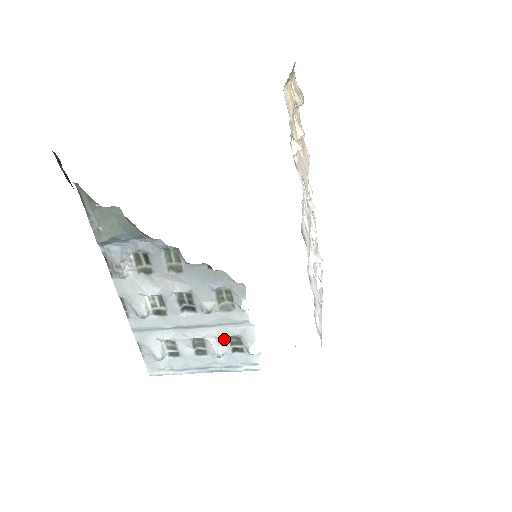
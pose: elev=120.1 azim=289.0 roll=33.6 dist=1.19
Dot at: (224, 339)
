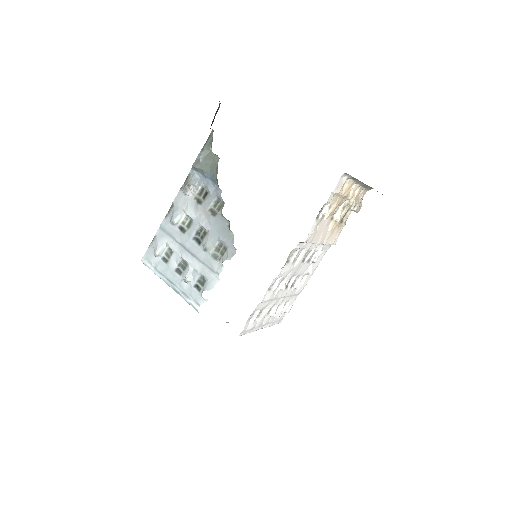
Dot at: (197, 274)
